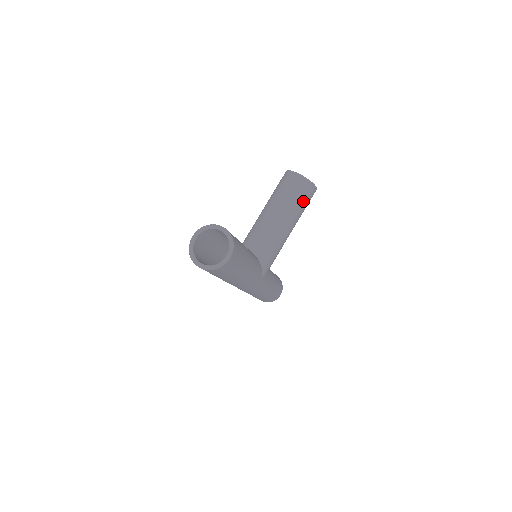
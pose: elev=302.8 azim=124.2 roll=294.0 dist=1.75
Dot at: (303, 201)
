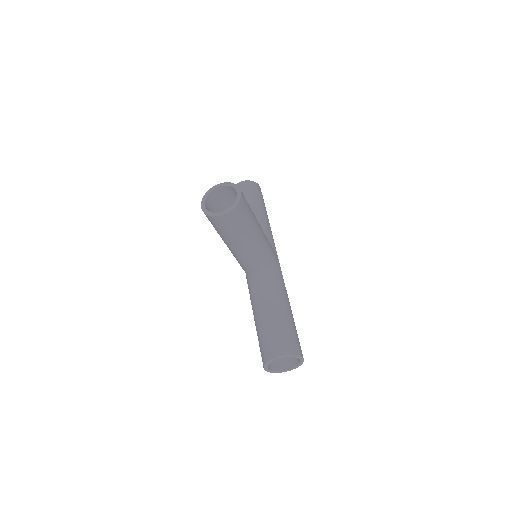
Dot at: (248, 215)
